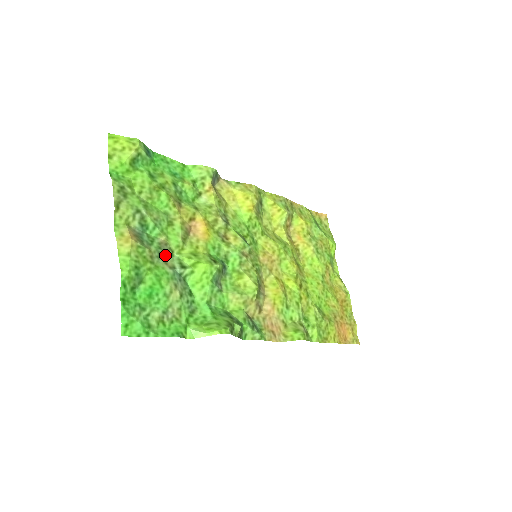
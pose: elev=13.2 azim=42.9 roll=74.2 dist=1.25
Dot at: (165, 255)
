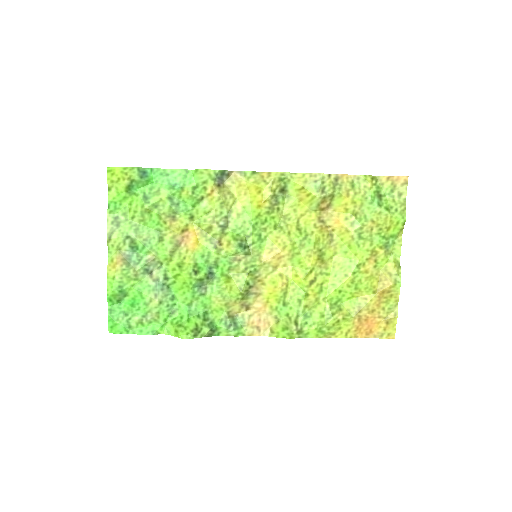
Dot at: (152, 269)
